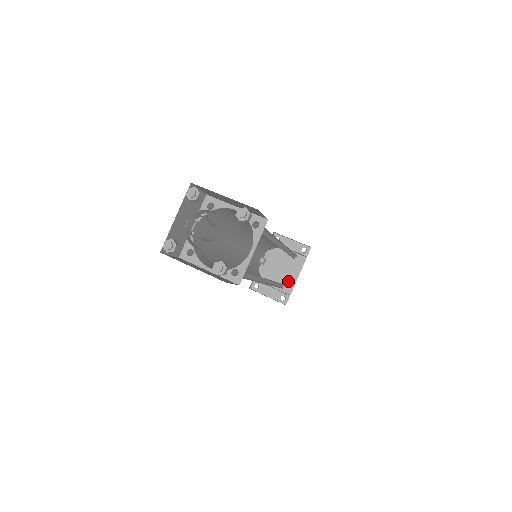
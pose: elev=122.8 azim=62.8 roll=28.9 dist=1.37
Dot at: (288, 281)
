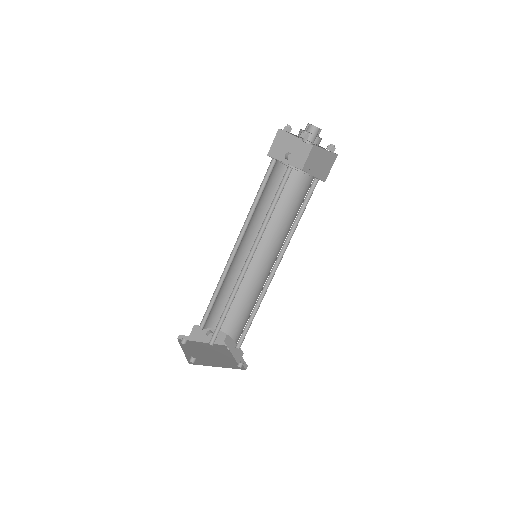
Dot at: (208, 361)
